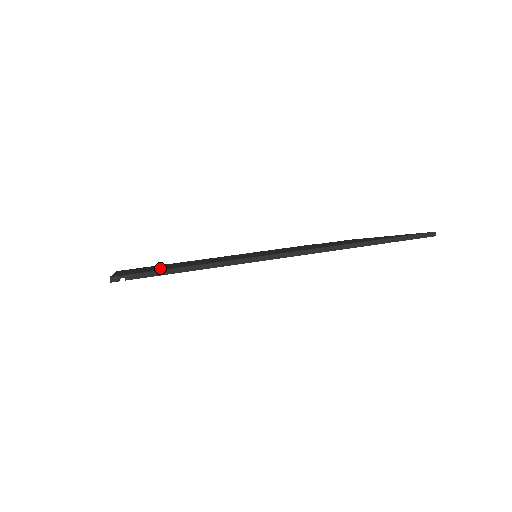
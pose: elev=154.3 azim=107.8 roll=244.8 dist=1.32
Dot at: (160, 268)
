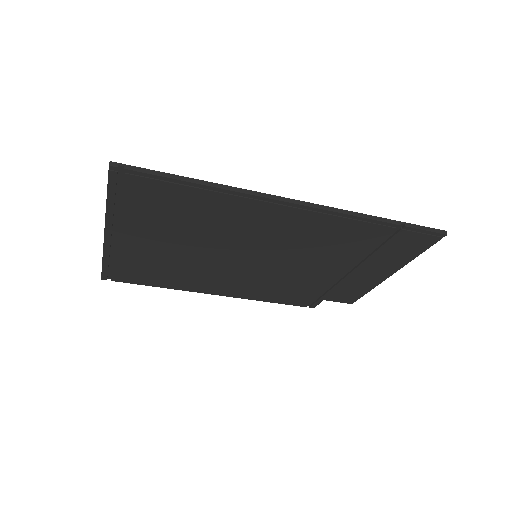
Dot at: occluded
